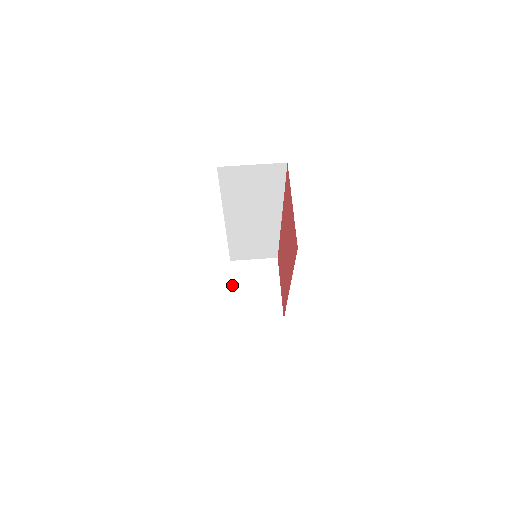
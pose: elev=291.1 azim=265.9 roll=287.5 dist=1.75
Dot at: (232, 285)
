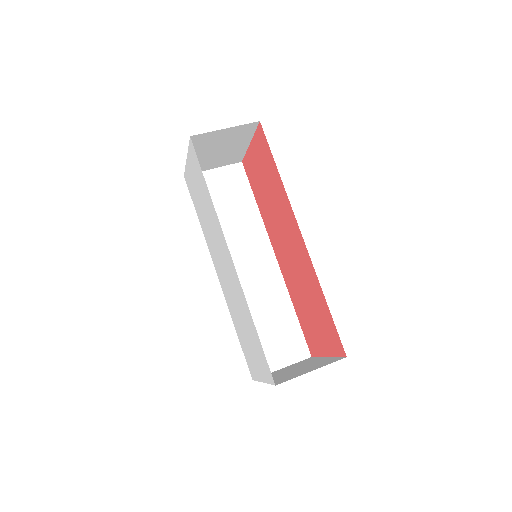
Dot at: (261, 381)
